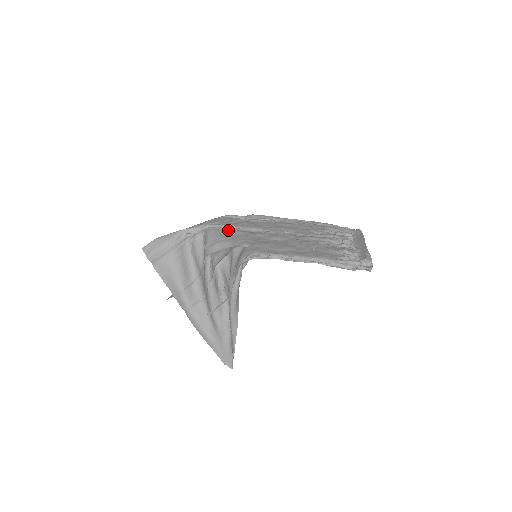
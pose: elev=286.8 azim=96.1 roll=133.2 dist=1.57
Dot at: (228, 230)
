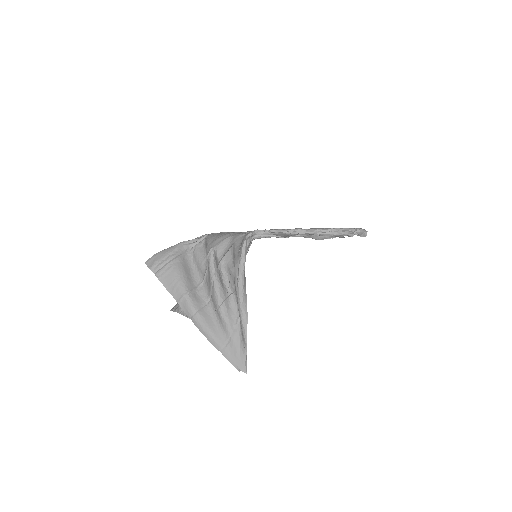
Dot at: occluded
